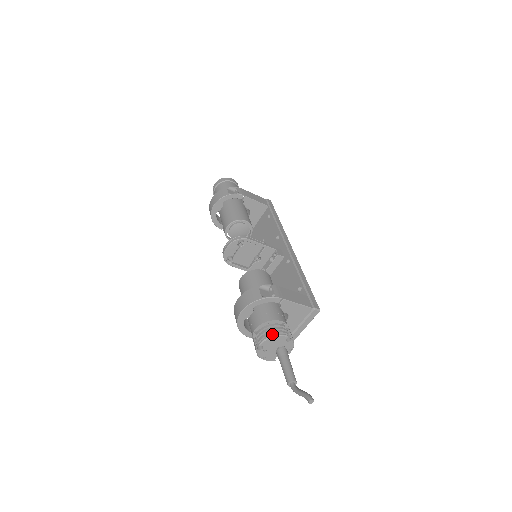
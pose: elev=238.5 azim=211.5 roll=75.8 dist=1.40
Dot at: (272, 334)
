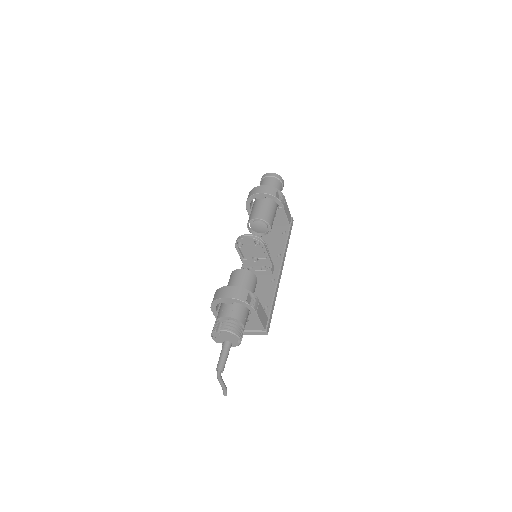
Dot at: (233, 331)
